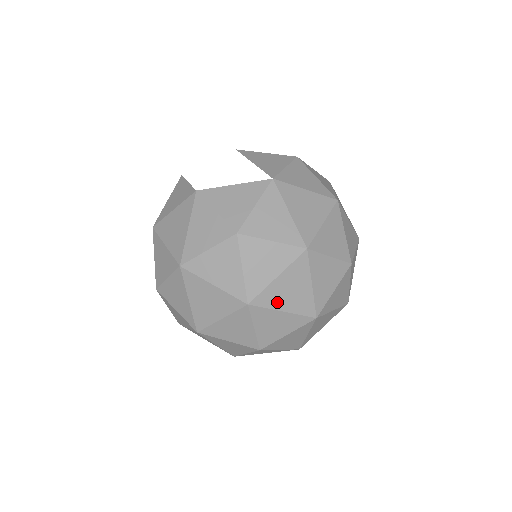
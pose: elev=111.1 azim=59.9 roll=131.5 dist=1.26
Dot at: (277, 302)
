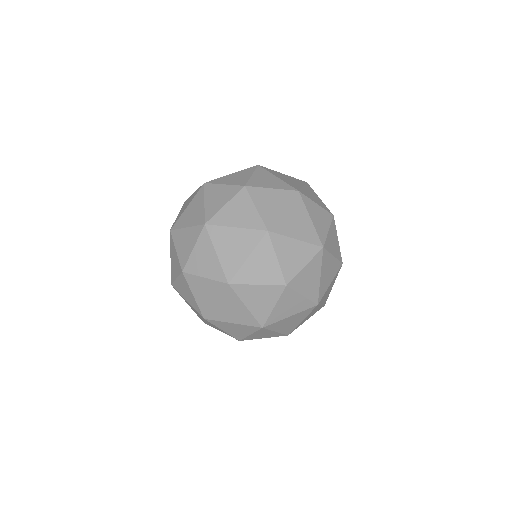
Dot at: (289, 231)
